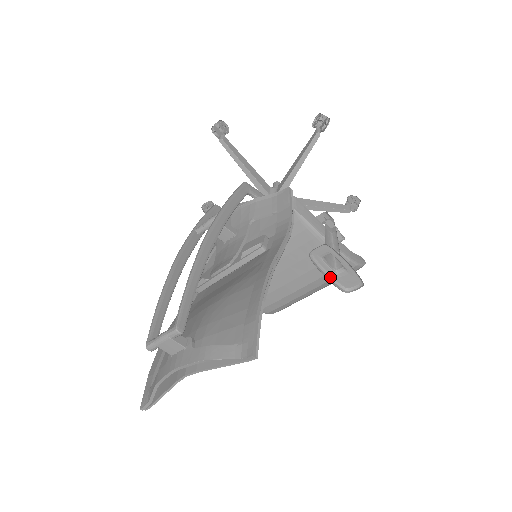
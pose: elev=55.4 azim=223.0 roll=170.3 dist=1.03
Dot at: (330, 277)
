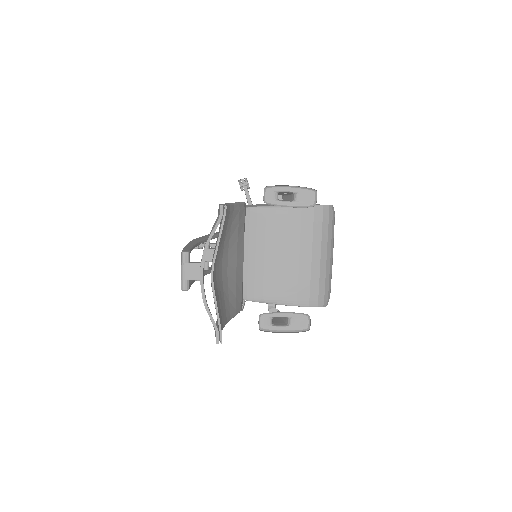
Dot at: (294, 207)
